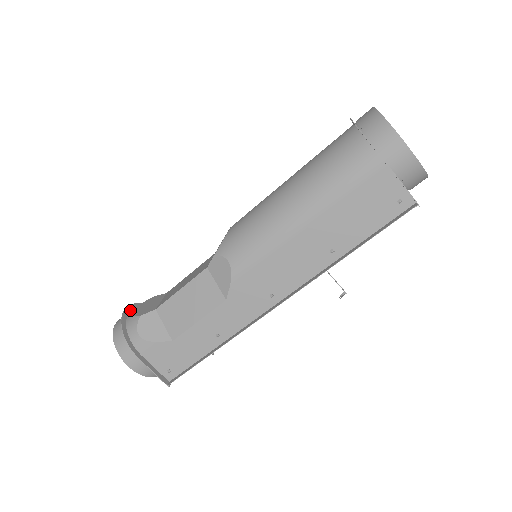
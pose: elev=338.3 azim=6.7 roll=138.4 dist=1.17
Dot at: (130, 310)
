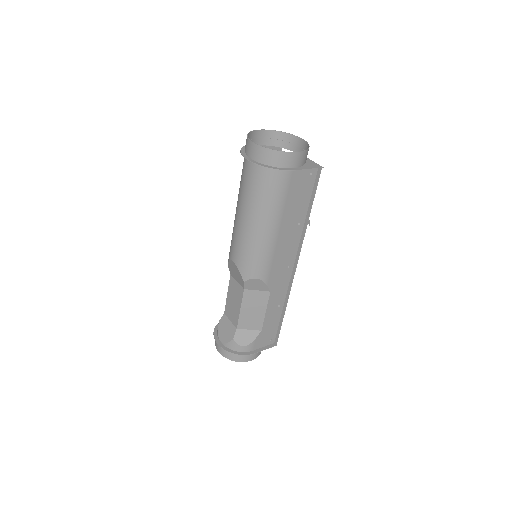
Dot at: (218, 340)
